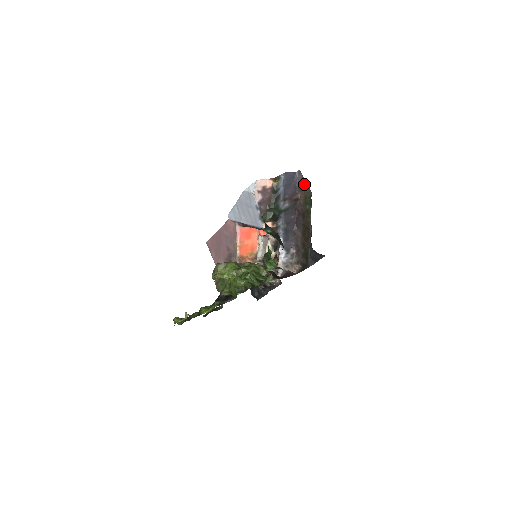
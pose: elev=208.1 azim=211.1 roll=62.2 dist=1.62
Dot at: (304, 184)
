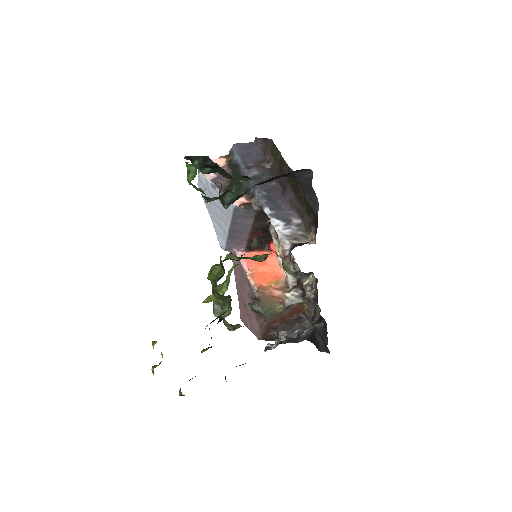
Dot at: (264, 143)
